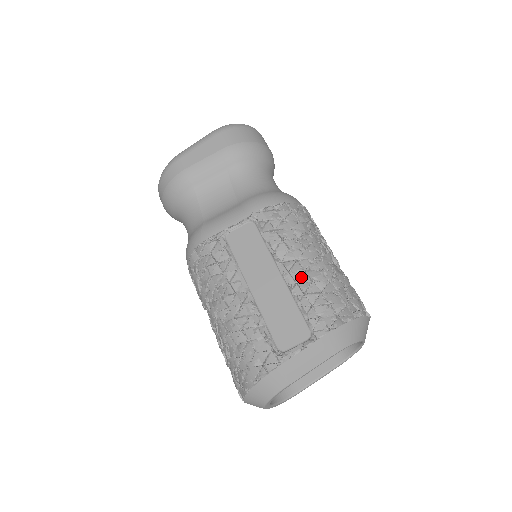
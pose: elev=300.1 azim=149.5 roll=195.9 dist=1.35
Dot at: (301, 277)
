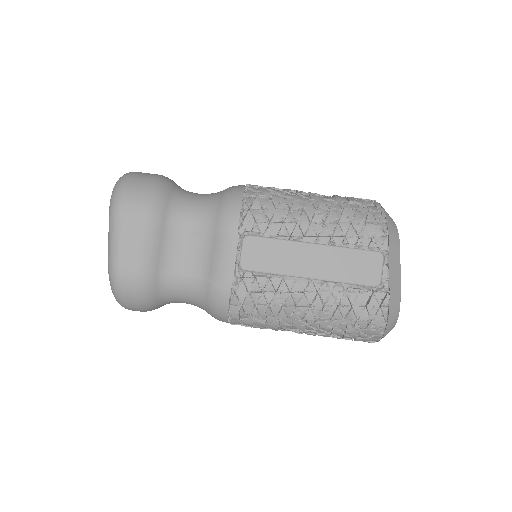
Dot at: (328, 229)
